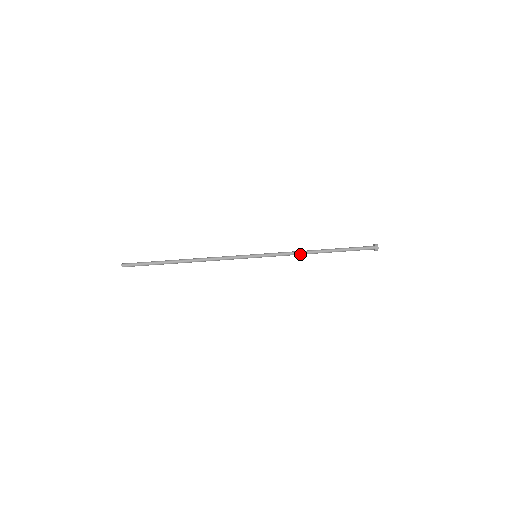
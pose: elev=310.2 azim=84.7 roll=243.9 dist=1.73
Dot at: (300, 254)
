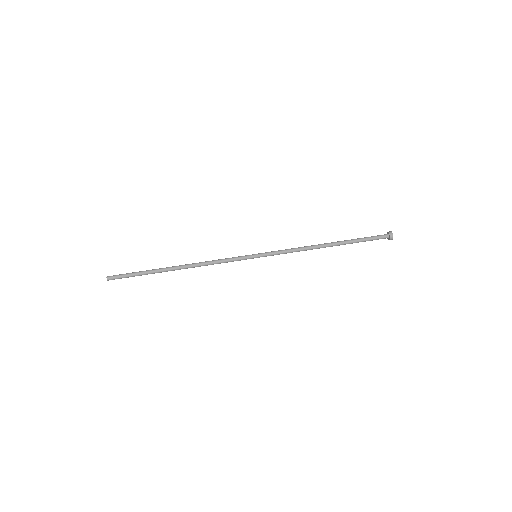
Dot at: (305, 250)
